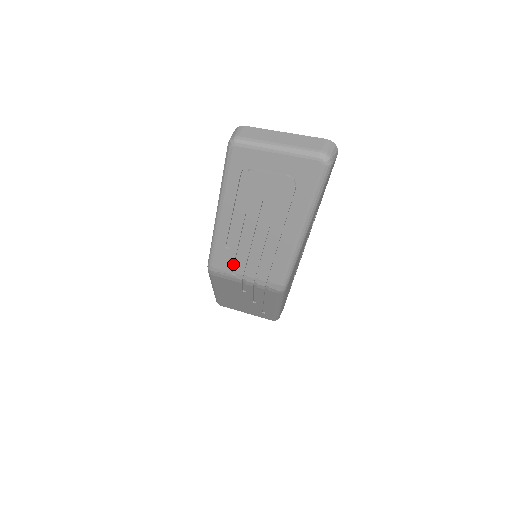
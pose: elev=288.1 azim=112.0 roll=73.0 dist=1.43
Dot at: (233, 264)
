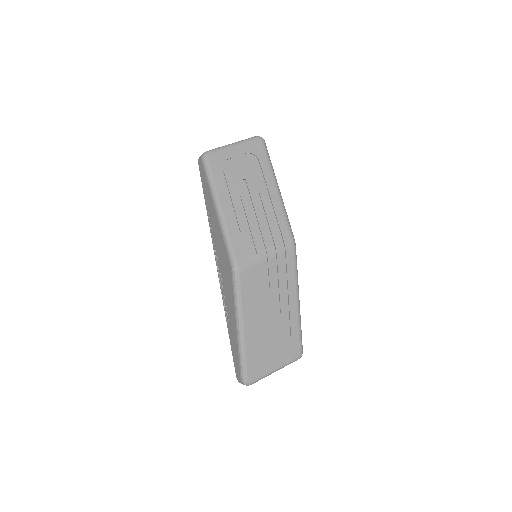
Dot at: (250, 243)
